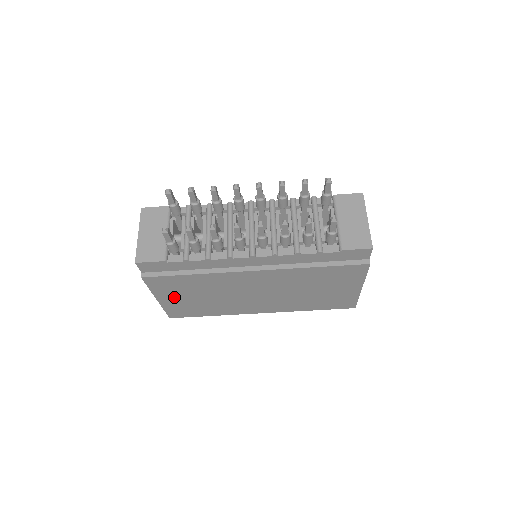
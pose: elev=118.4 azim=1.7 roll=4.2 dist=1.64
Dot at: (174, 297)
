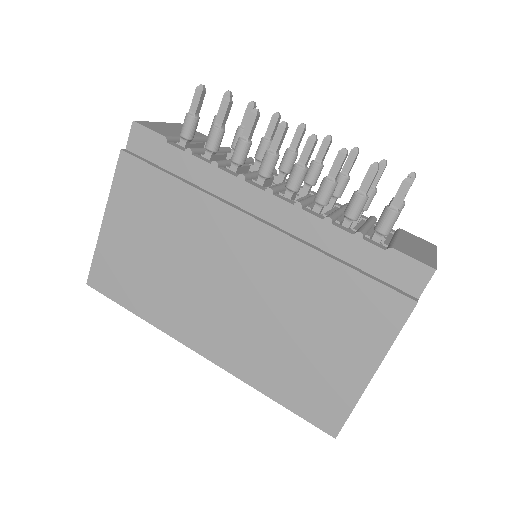
Dot at: (125, 228)
